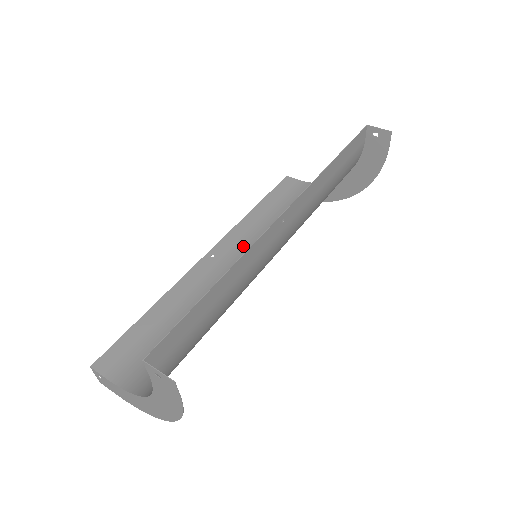
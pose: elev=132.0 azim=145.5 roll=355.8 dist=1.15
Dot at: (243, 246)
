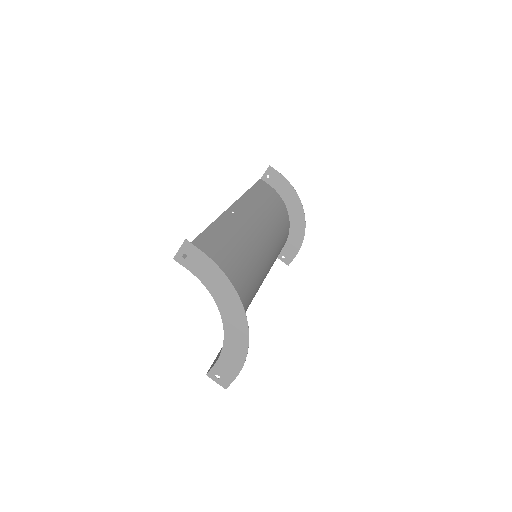
Dot at: occluded
